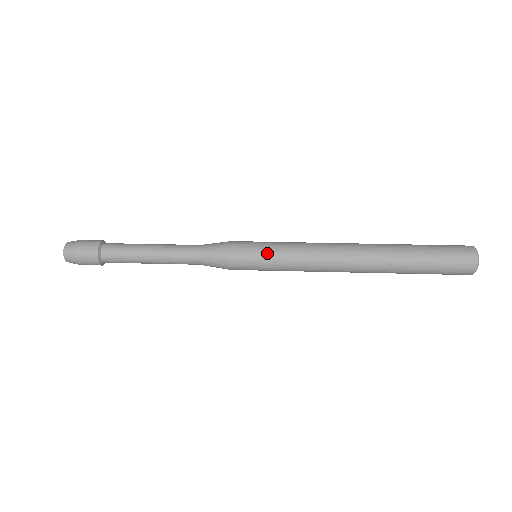
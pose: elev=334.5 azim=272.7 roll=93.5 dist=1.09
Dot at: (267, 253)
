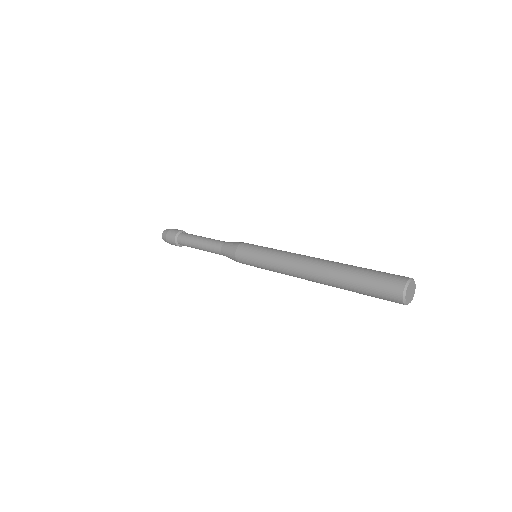
Dot at: (255, 258)
